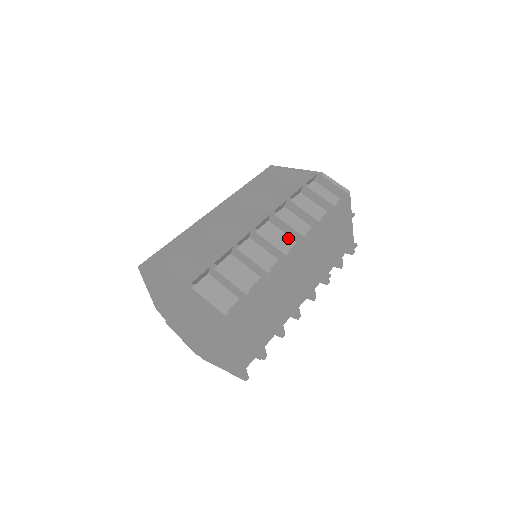
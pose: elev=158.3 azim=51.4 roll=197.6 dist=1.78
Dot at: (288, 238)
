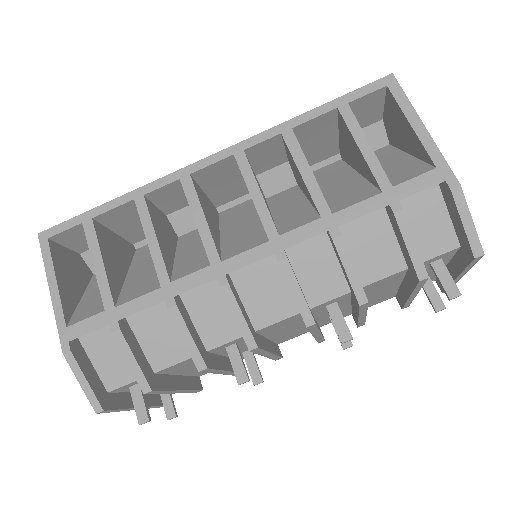
Dot at: (289, 300)
